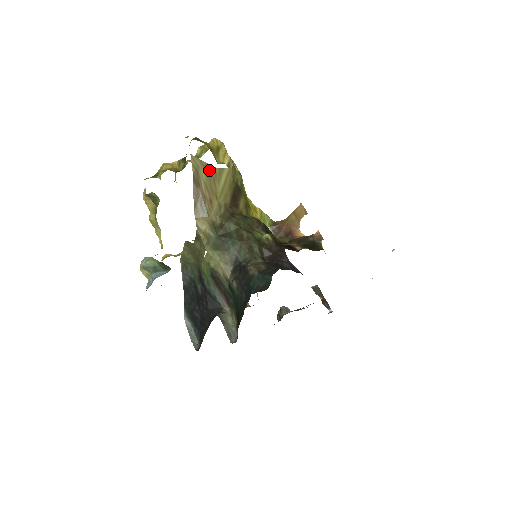
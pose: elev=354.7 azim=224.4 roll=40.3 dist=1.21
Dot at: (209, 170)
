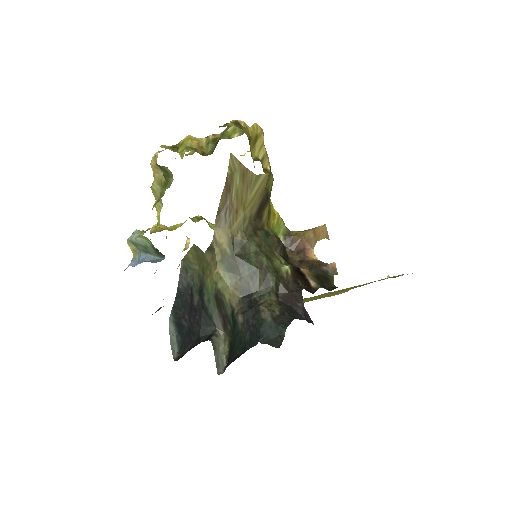
Dot at: (245, 175)
